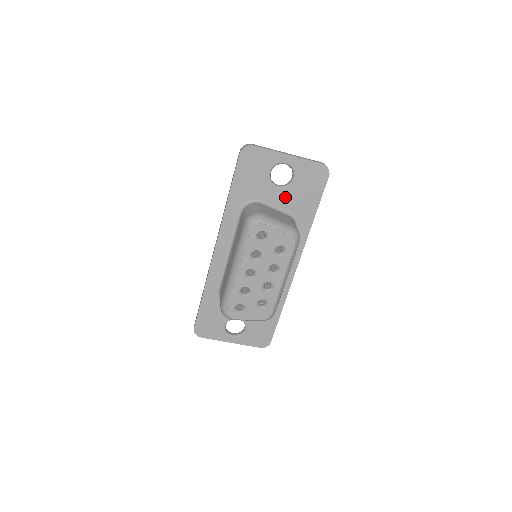
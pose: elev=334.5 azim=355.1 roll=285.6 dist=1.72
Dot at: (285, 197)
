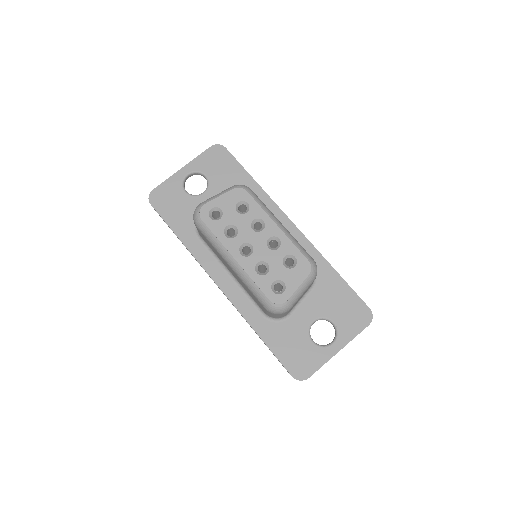
Dot at: (216, 193)
